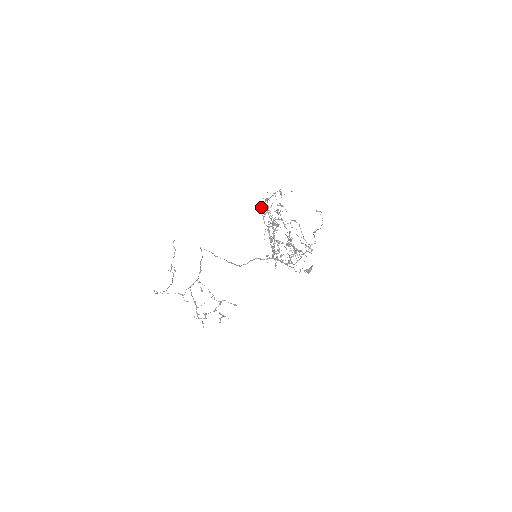
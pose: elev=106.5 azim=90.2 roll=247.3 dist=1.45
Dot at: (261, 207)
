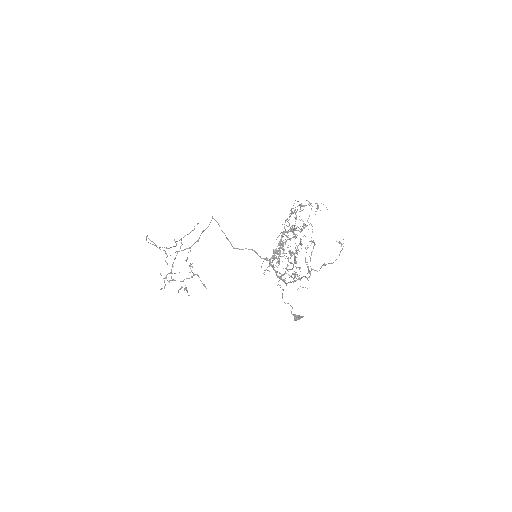
Dot at: (291, 208)
